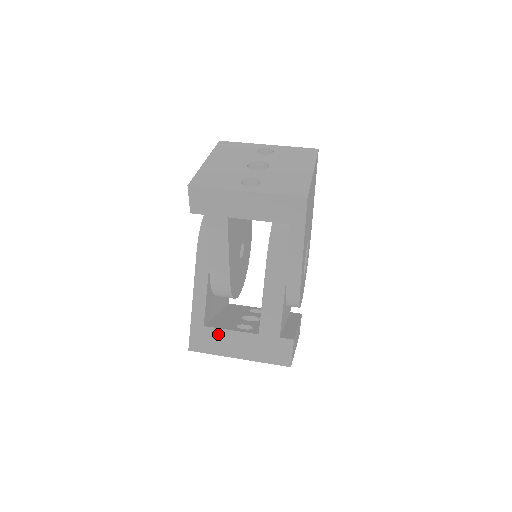
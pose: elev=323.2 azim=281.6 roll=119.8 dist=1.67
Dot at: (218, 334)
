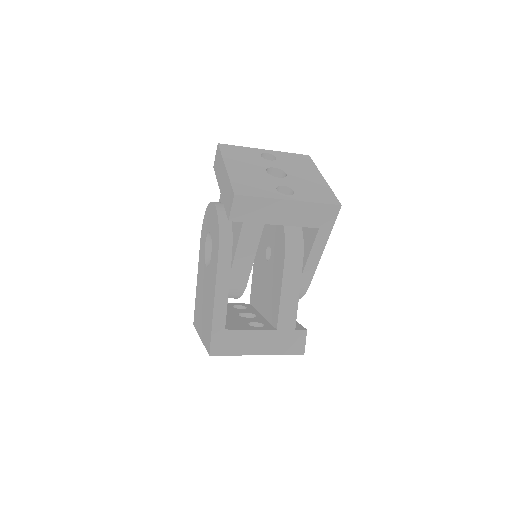
Dot at: (239, 335)
